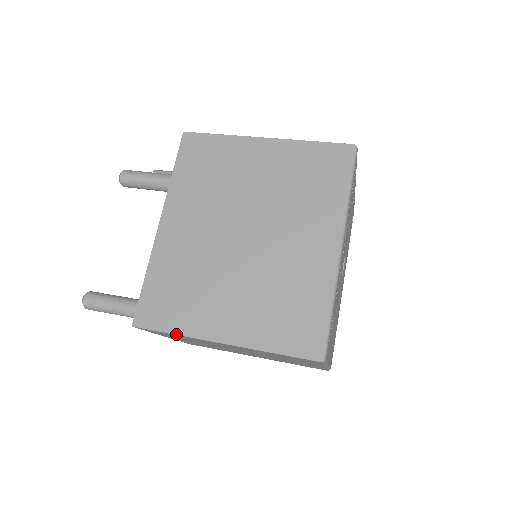
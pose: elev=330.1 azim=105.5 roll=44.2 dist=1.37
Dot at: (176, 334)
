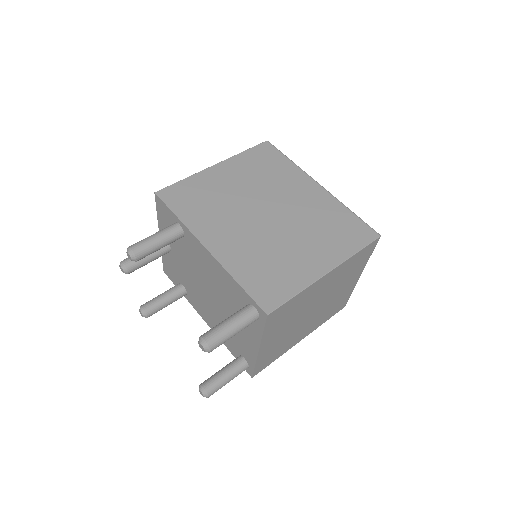
Dot at: (299, 292)
